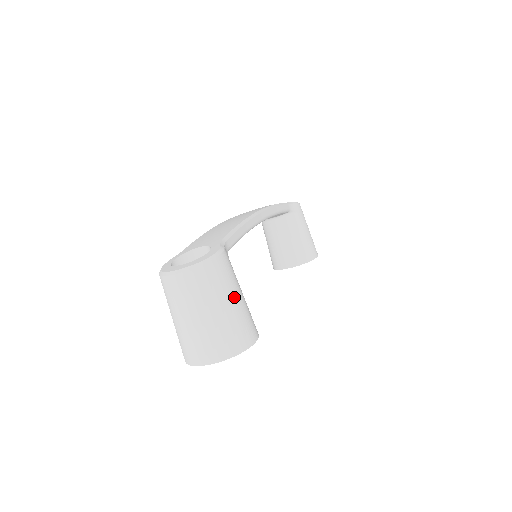
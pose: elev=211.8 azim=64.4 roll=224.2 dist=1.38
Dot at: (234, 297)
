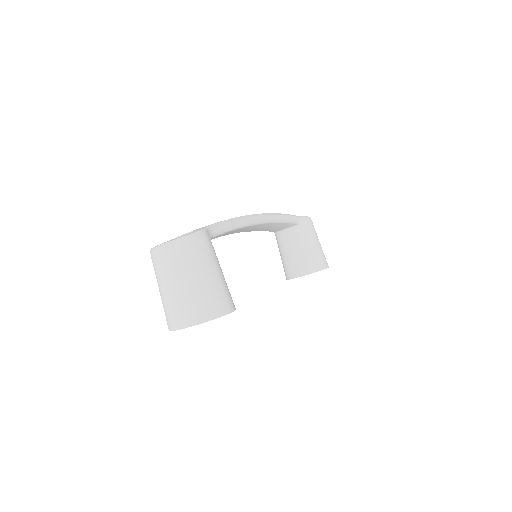
Dot at: (210, 271)
